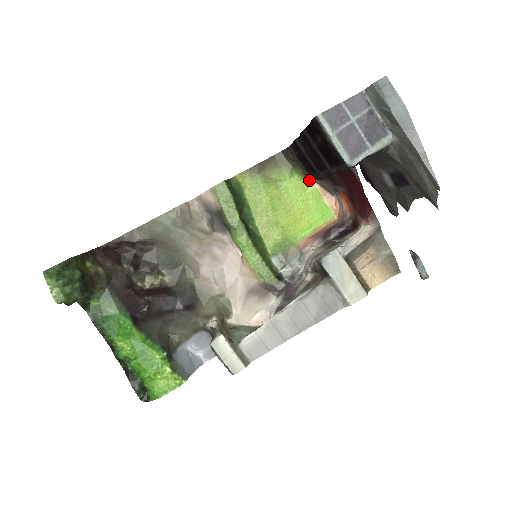
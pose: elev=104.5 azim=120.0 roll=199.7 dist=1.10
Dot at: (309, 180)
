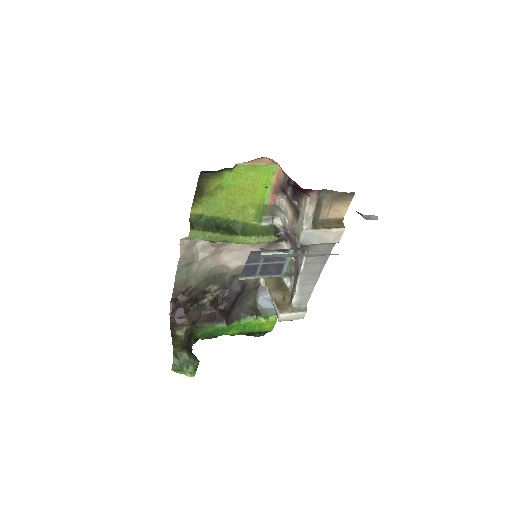
Dot at: (237, 166)
